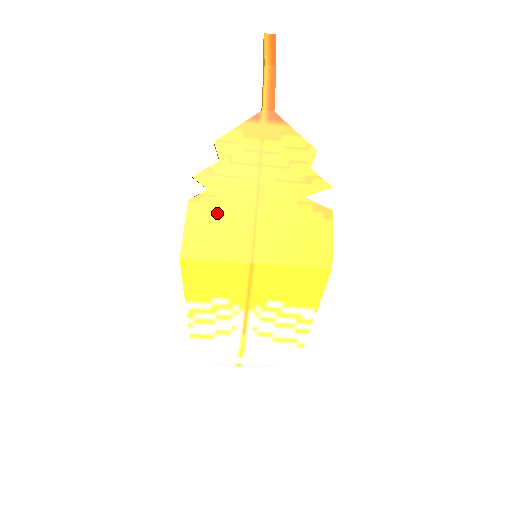
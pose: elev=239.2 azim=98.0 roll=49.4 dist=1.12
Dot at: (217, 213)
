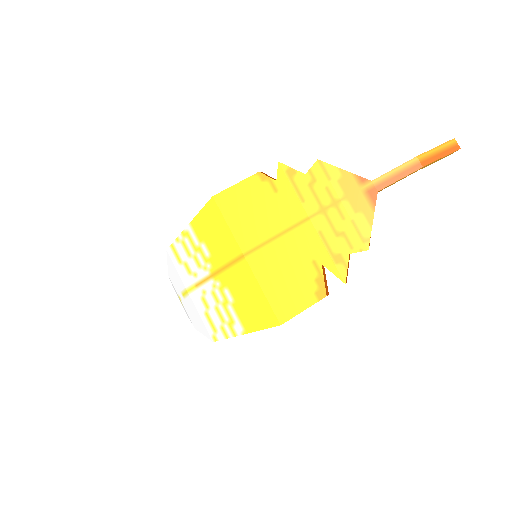
Dot at: (264, 201)
